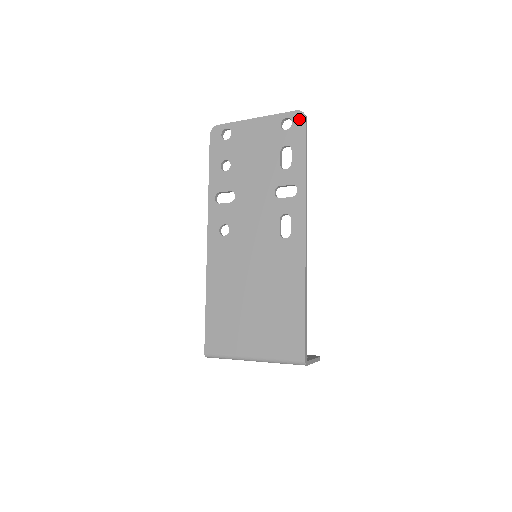
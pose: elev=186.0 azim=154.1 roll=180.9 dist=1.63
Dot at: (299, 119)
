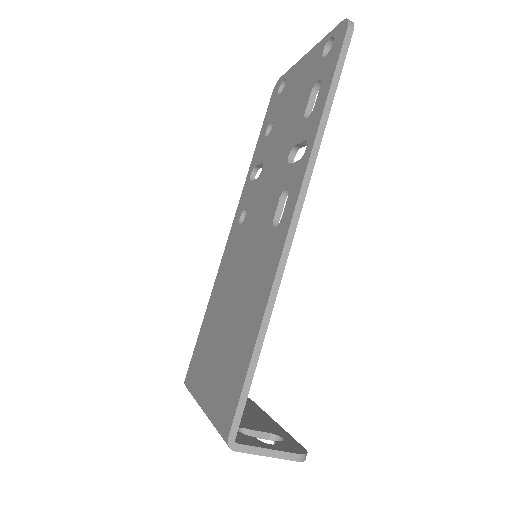
Dot at: (341, 33)
